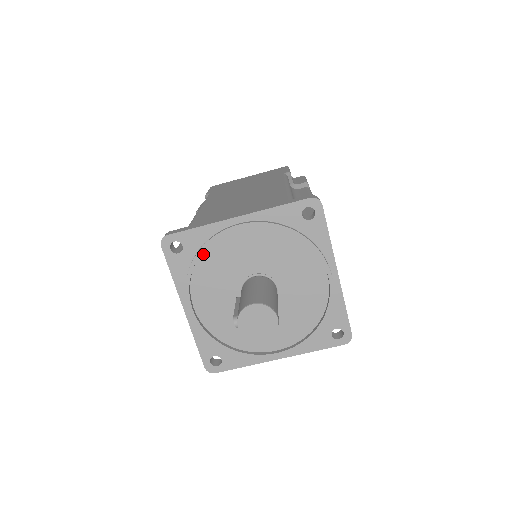
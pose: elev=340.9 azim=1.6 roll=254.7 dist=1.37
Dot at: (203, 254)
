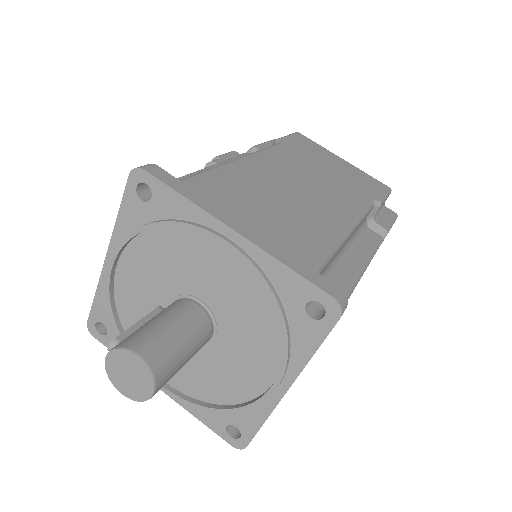
Dot at: (166, 227)
